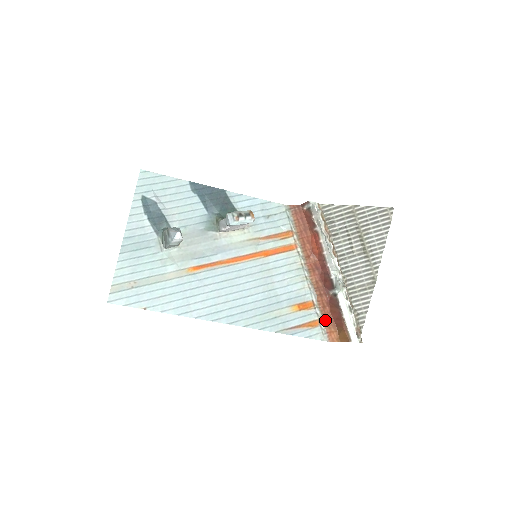
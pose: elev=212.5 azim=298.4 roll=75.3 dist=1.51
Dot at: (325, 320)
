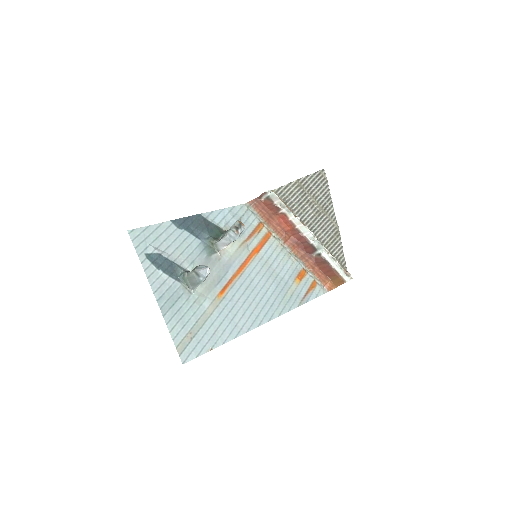
Dot at: (318, 278)
